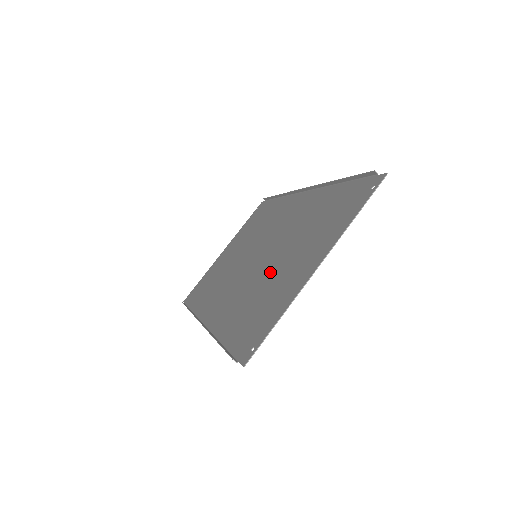
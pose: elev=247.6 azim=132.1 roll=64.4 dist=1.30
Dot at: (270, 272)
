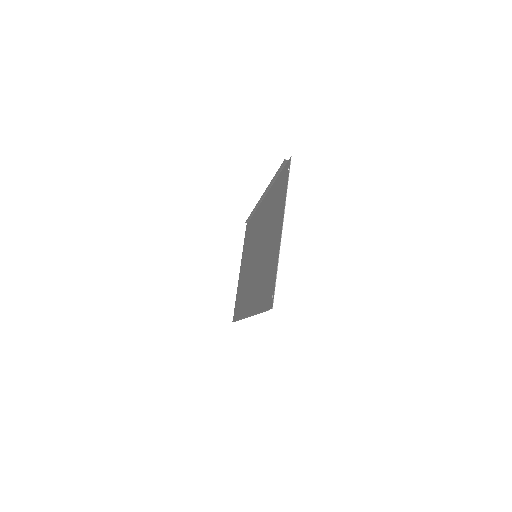
Dot at: (265, 256)
